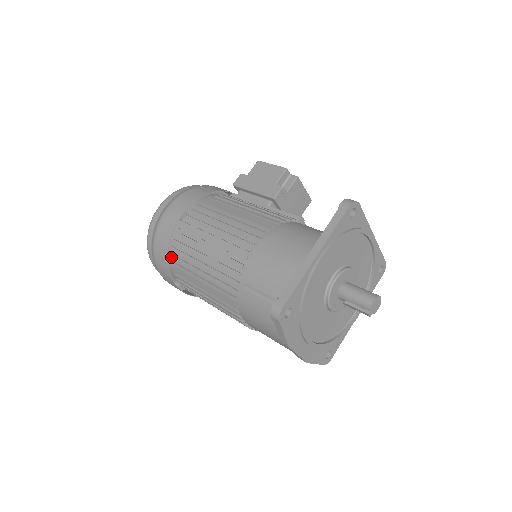
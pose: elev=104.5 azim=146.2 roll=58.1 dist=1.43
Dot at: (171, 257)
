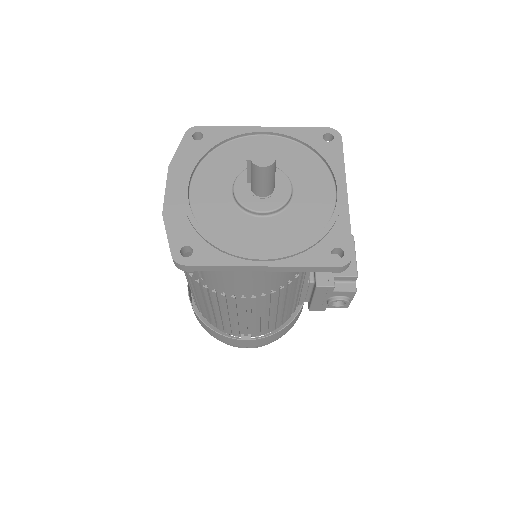
Dot at: occluded
